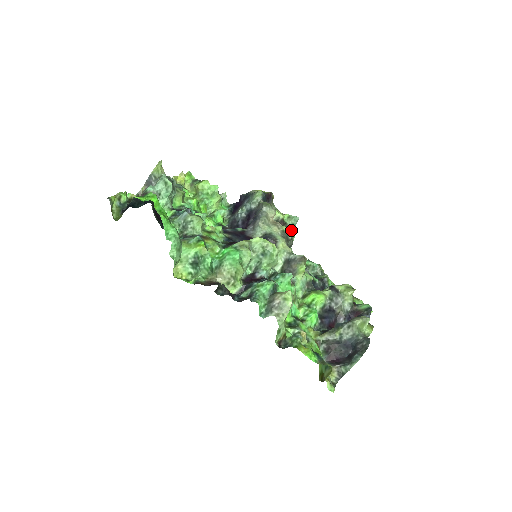
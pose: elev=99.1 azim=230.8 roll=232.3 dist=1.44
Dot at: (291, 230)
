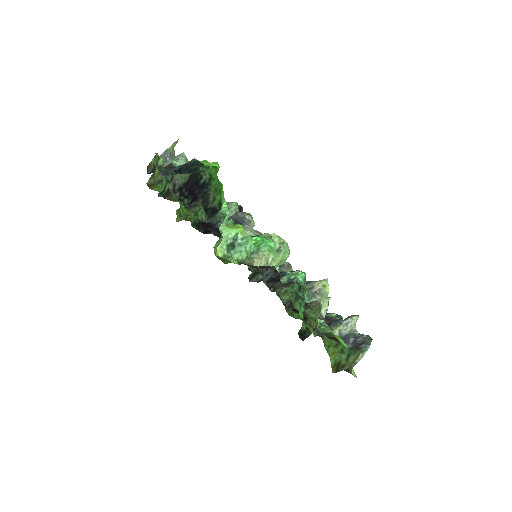
Dot at: occluded
